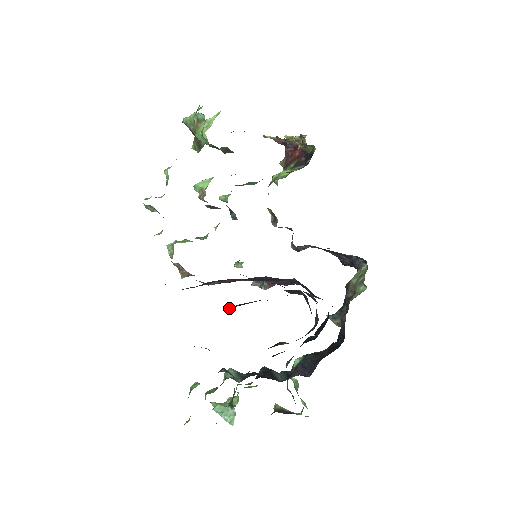
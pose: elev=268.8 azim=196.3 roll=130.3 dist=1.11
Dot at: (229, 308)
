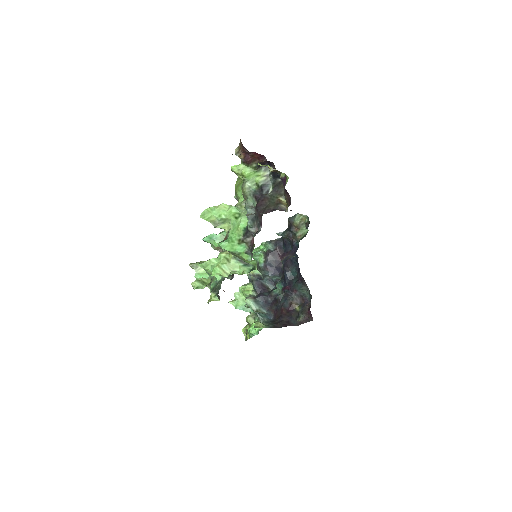
Dot at: occluded
